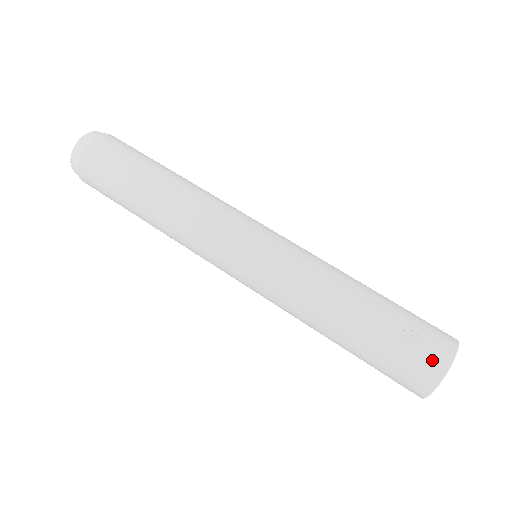
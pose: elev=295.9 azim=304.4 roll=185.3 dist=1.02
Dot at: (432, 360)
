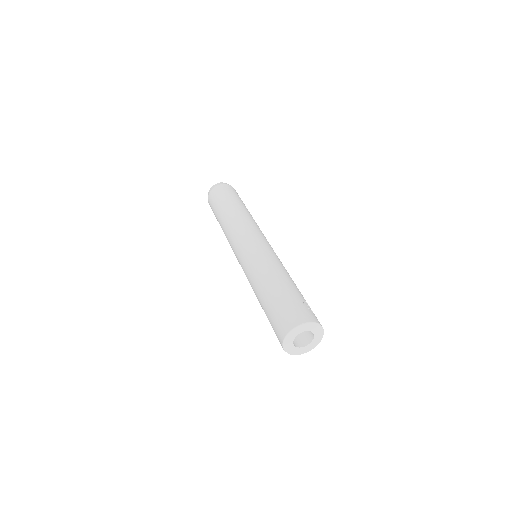
Dot at: (310, 315)
